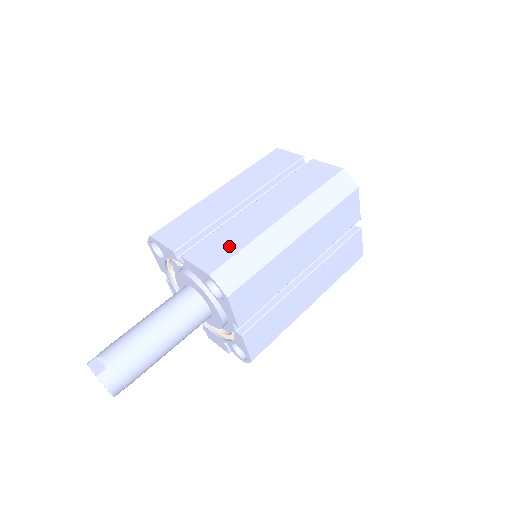
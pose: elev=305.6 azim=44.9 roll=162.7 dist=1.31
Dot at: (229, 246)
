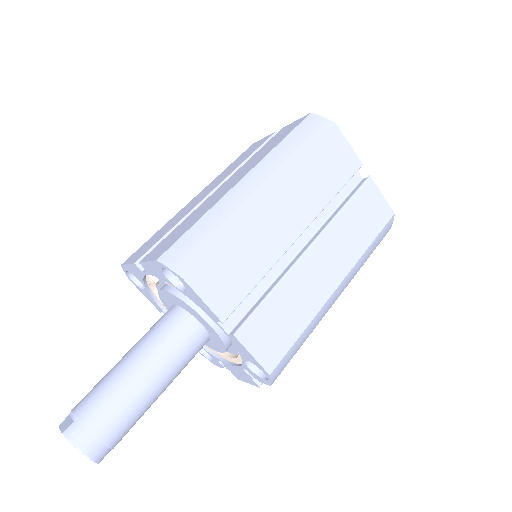
Dot at: (184, 228)
